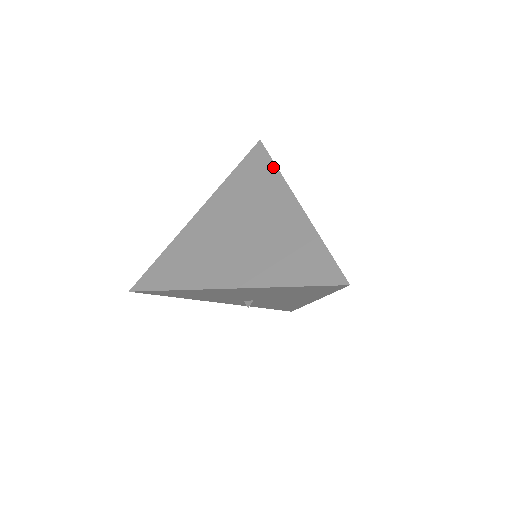
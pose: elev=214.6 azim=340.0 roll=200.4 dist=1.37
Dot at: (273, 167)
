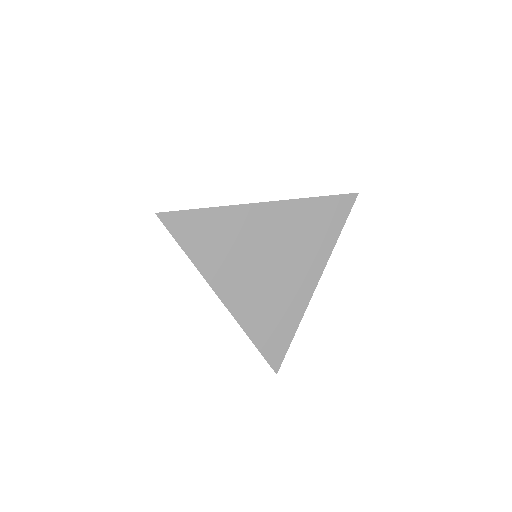
Dot at: (337, 234)
